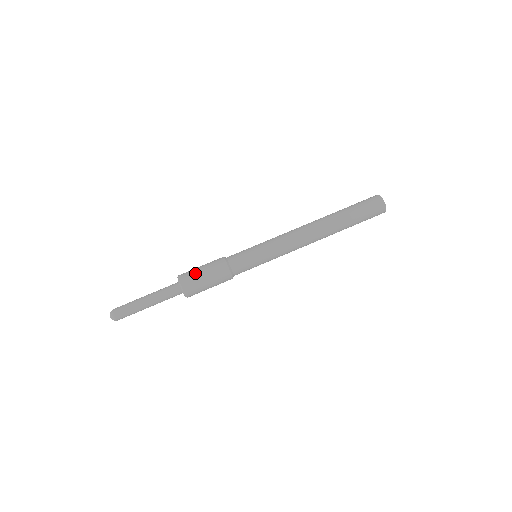
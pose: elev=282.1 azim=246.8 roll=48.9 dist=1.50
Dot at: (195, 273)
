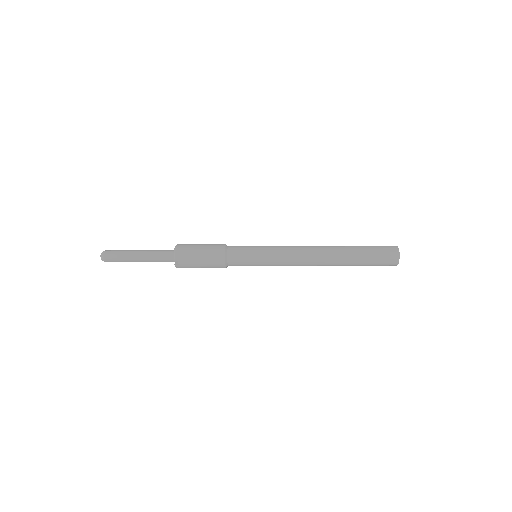
Dot at: occluded
